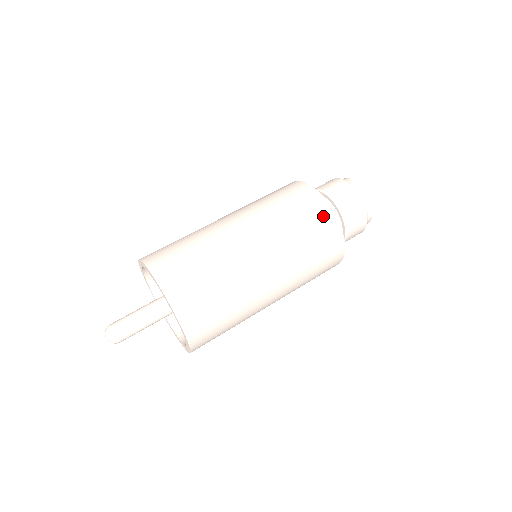
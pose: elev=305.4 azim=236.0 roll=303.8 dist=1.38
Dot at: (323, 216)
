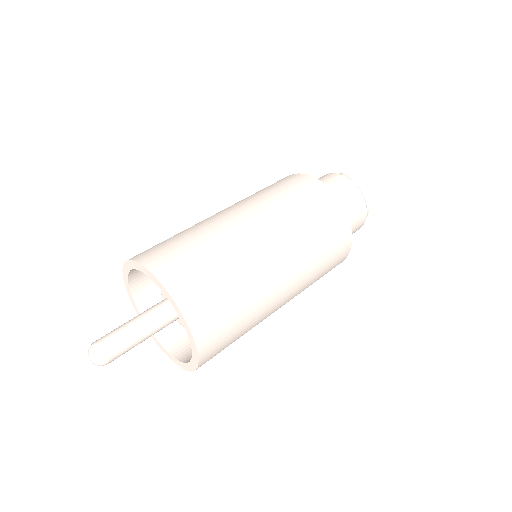
Dot at: (297, 179)
